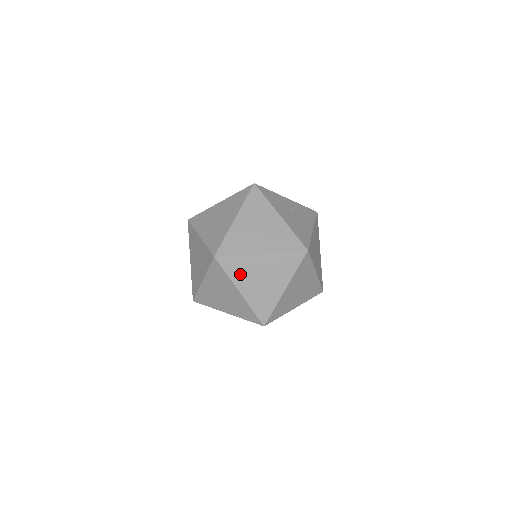
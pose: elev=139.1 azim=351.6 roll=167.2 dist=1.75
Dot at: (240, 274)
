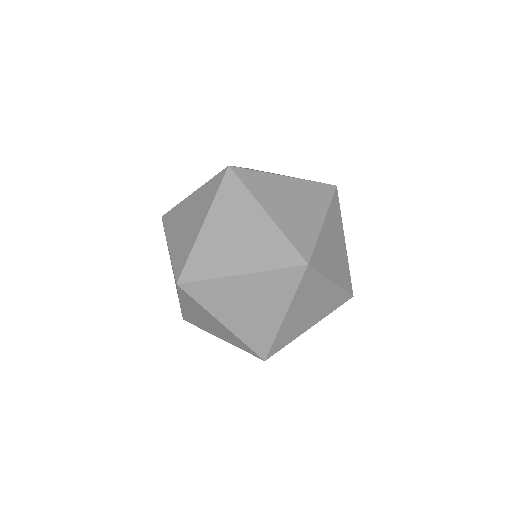
Dot at: (173, 225)
